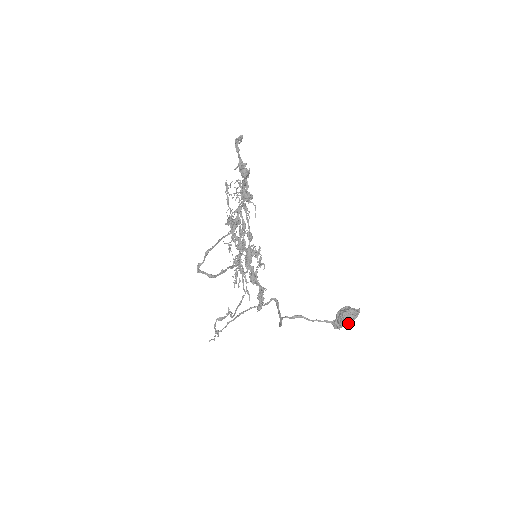
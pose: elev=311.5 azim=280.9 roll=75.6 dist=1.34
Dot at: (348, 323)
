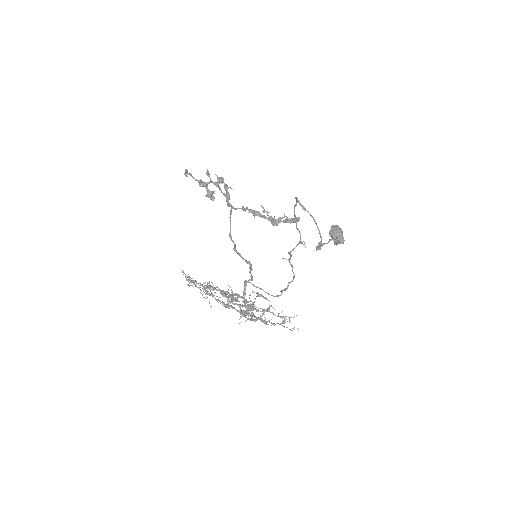
Dot at: (341, 230)
